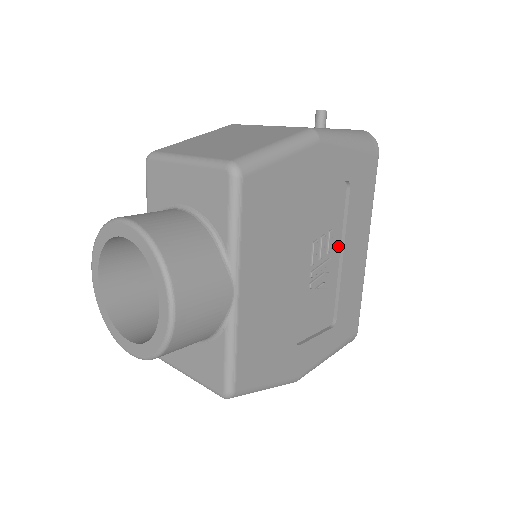
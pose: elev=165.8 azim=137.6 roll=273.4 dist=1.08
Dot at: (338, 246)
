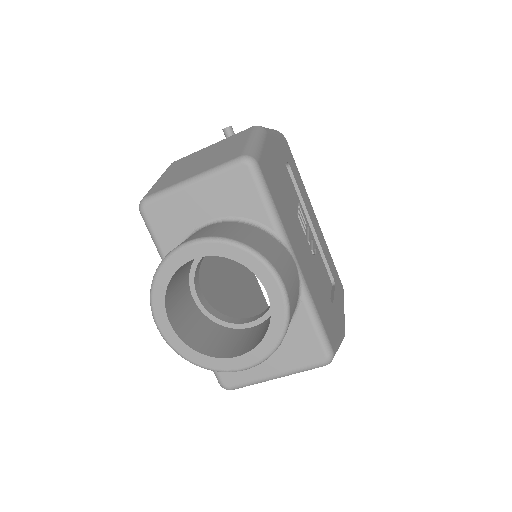
Dot at: (305, 218)
